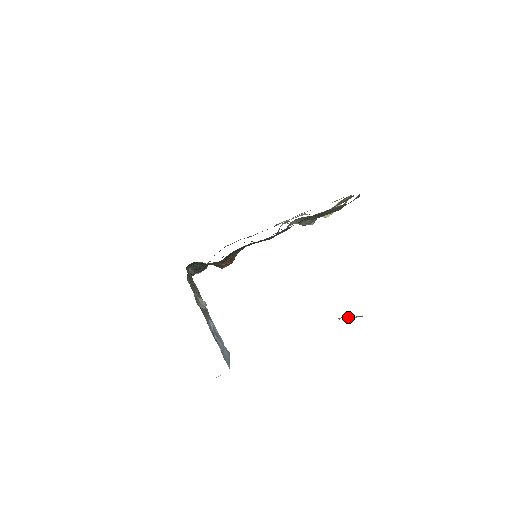
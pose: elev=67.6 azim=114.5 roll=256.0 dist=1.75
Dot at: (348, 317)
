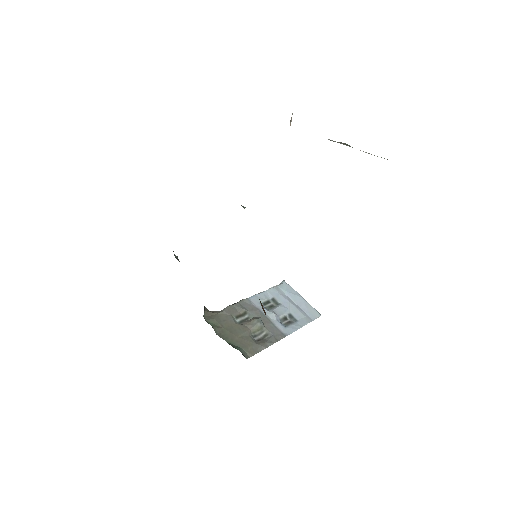
Dot at: occluded
